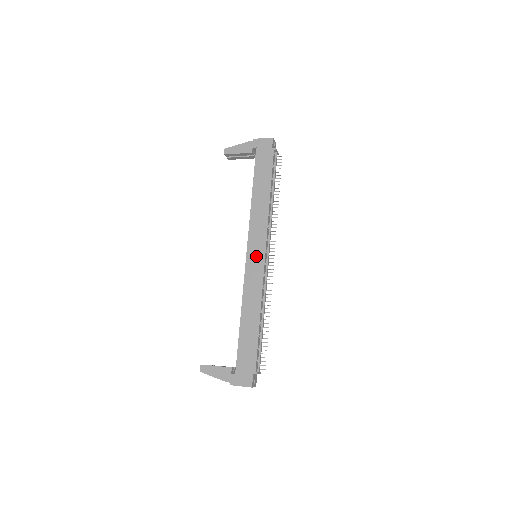
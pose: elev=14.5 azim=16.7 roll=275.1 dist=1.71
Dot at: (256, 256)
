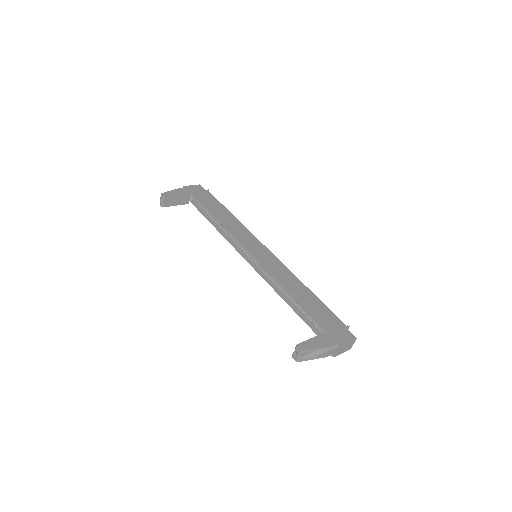
Dot at: (261, 251)
